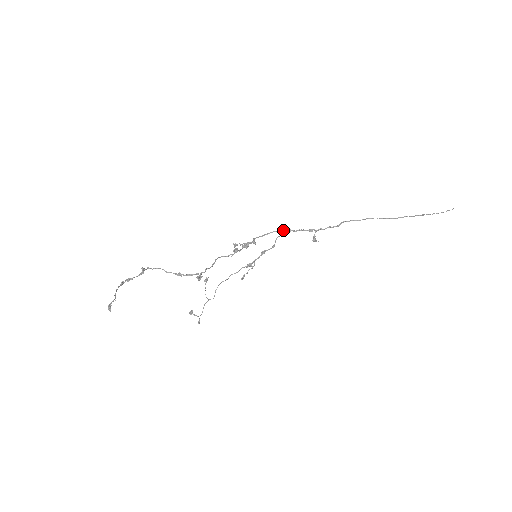
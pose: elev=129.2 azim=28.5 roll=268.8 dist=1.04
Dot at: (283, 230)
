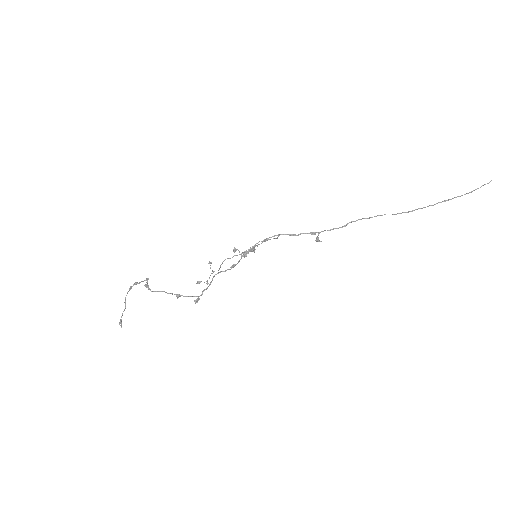
Dot at: occluded
